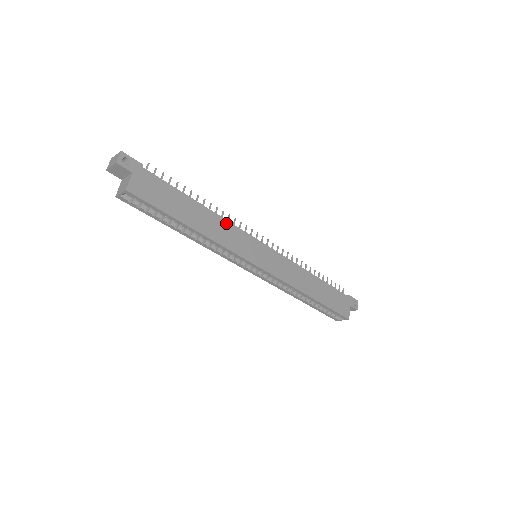
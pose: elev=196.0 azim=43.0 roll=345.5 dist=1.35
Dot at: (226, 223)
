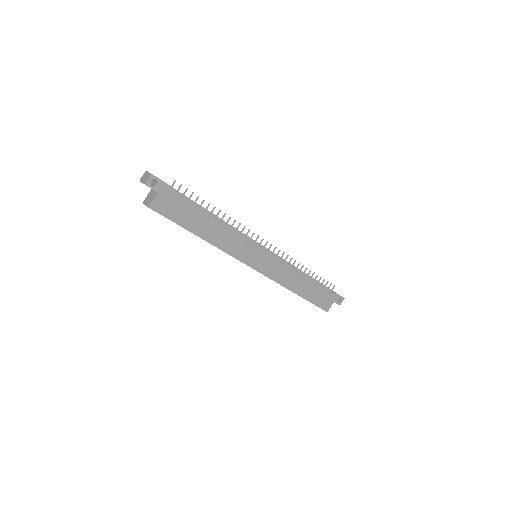
Dot at: (233, 232)
